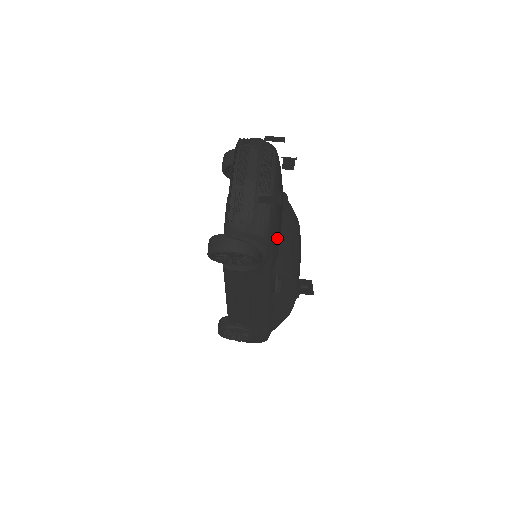
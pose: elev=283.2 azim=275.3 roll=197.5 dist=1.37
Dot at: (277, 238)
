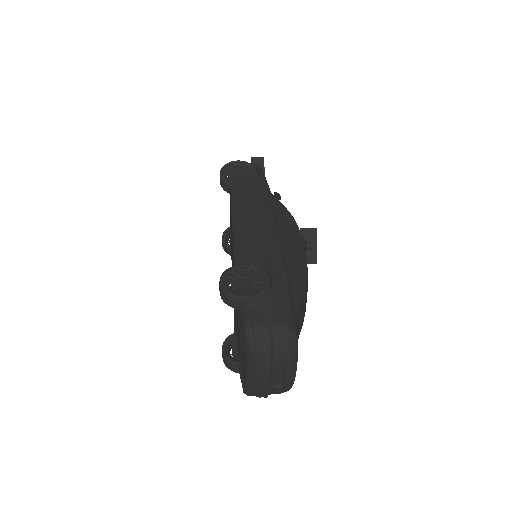
Dot at: occluded
